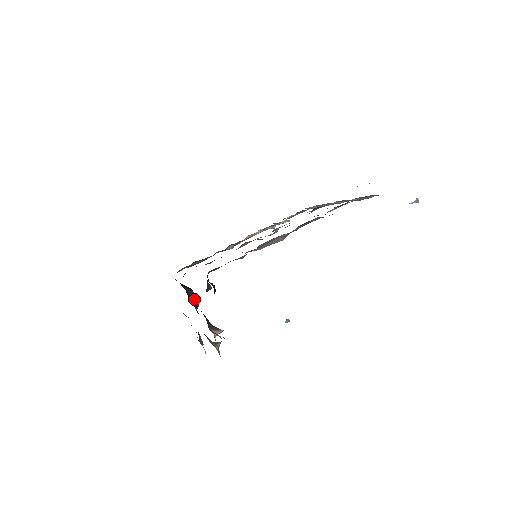
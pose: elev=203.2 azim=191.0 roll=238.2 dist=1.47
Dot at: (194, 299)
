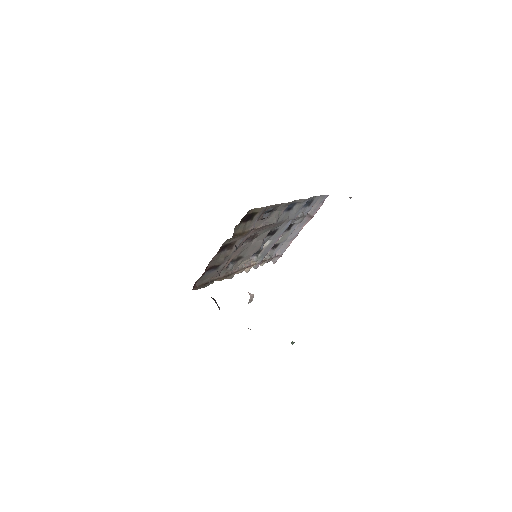
Dot at: (215, 301)
